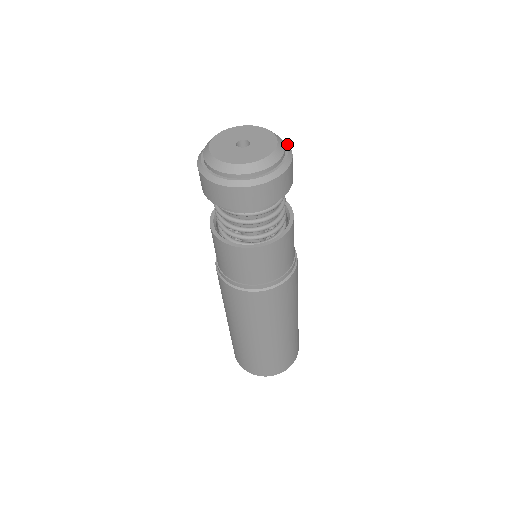
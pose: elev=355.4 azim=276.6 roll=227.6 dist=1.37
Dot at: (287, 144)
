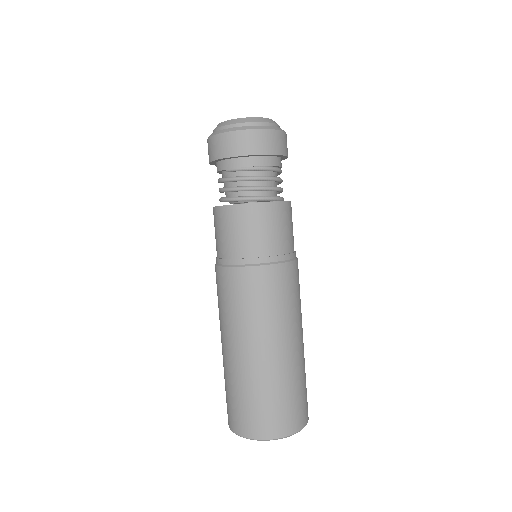
Dot at: occluded
